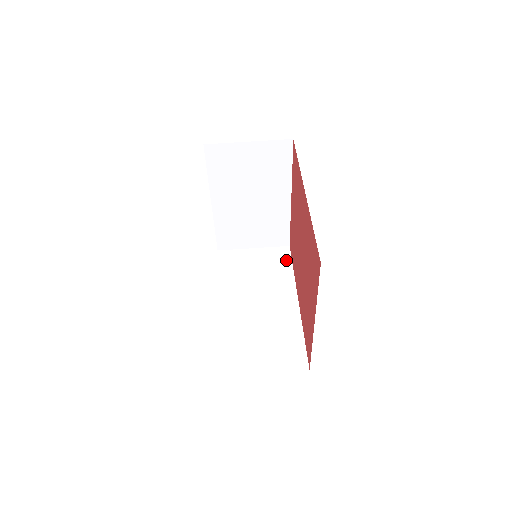
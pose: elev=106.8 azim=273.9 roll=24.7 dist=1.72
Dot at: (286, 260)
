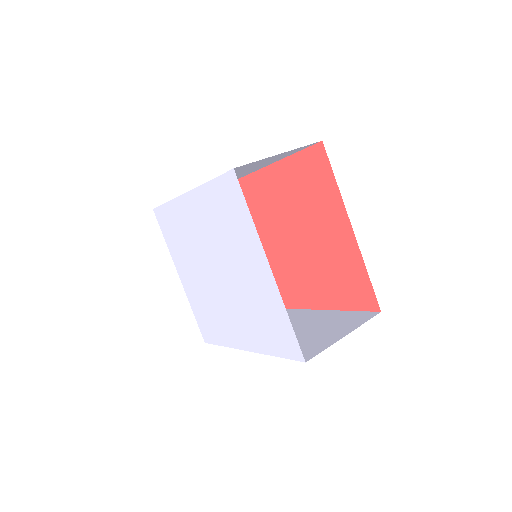
Dot at: occluded
